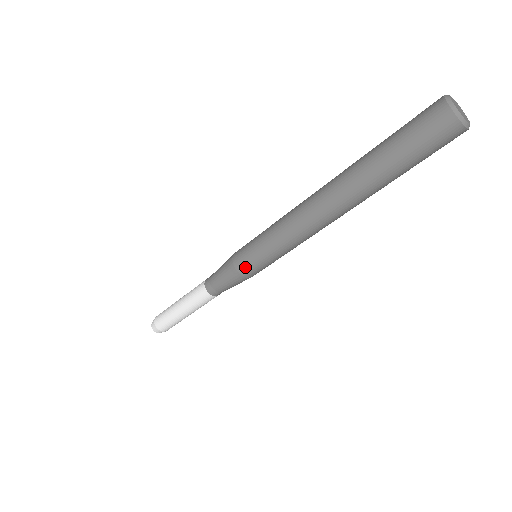
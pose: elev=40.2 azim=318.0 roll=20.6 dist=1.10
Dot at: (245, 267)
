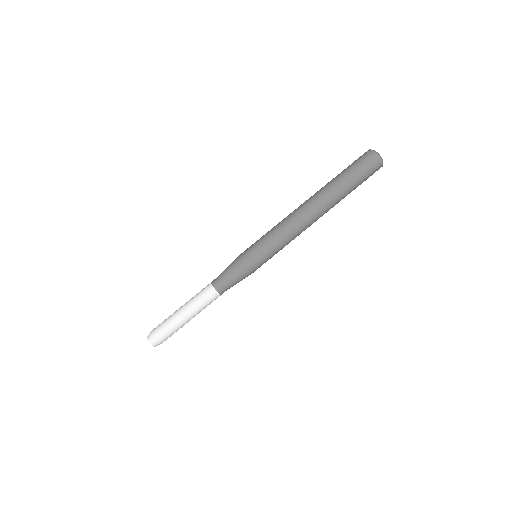
Dot at: (245, 251)
